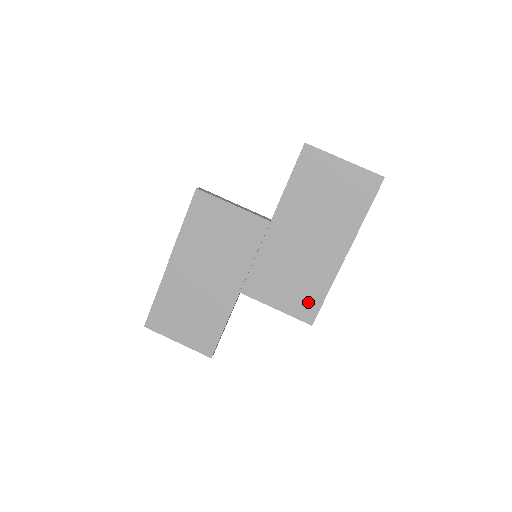
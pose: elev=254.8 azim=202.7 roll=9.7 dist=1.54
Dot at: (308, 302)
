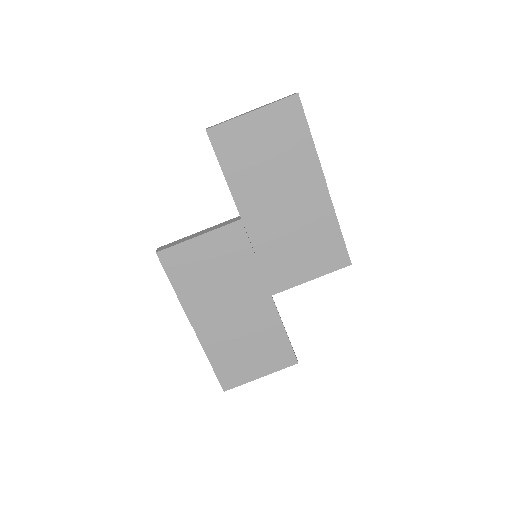
Dot at: (331, 250)
